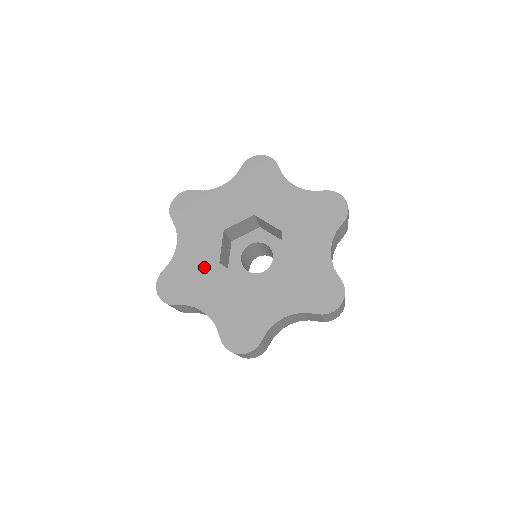
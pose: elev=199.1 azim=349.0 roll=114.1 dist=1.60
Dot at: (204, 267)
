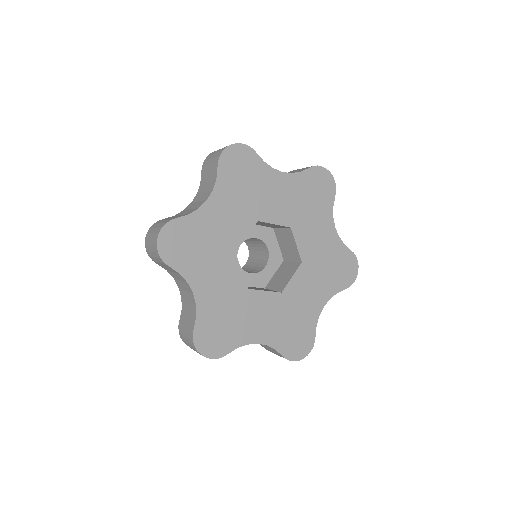
Dot at: (220, 246)
